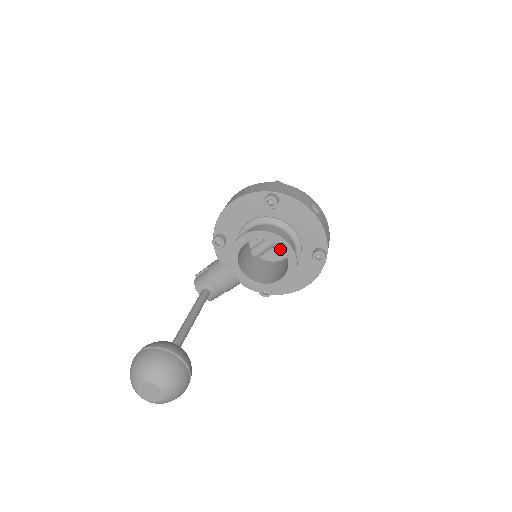
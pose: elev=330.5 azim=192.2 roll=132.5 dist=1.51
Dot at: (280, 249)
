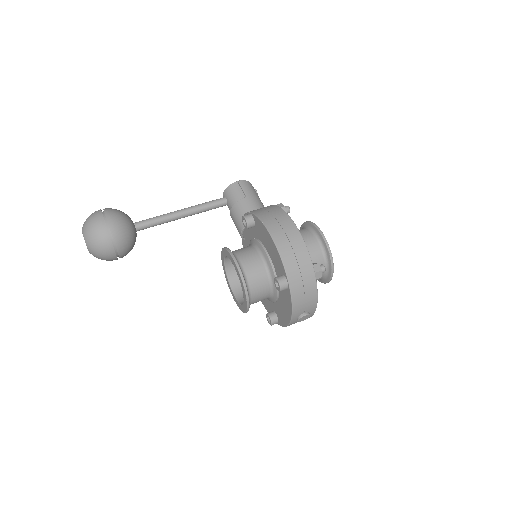
Dot at: occluded
